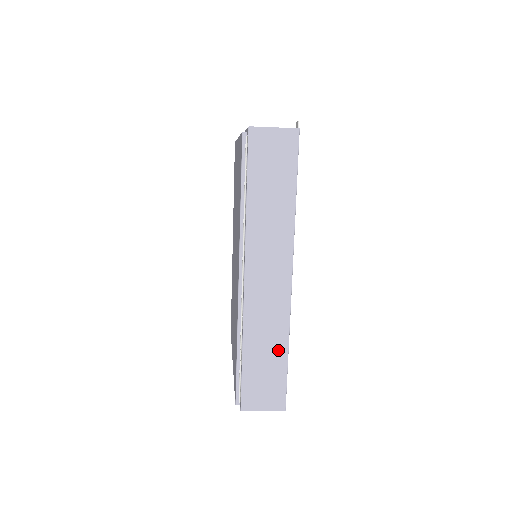
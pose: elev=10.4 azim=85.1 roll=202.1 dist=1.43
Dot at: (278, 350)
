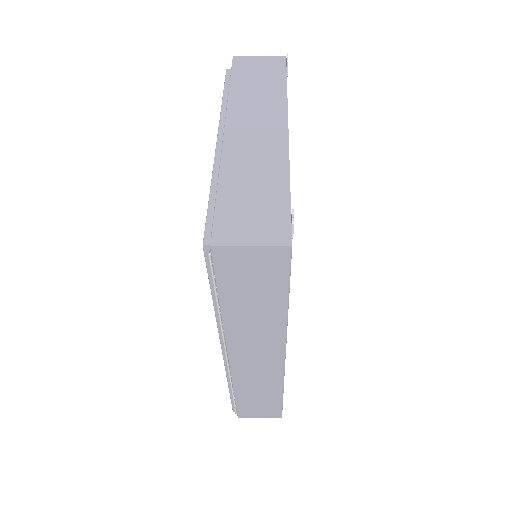
Dot at: (272, 394)
